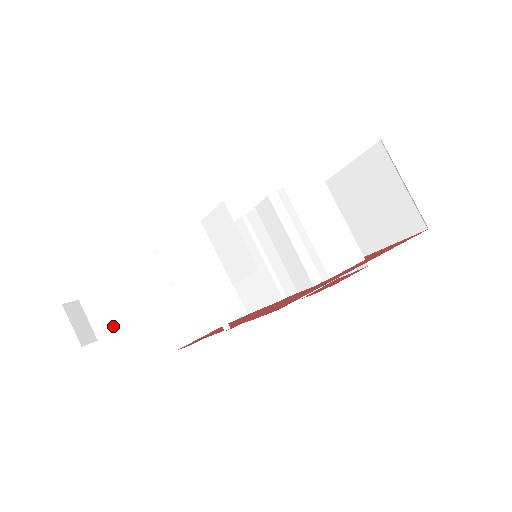
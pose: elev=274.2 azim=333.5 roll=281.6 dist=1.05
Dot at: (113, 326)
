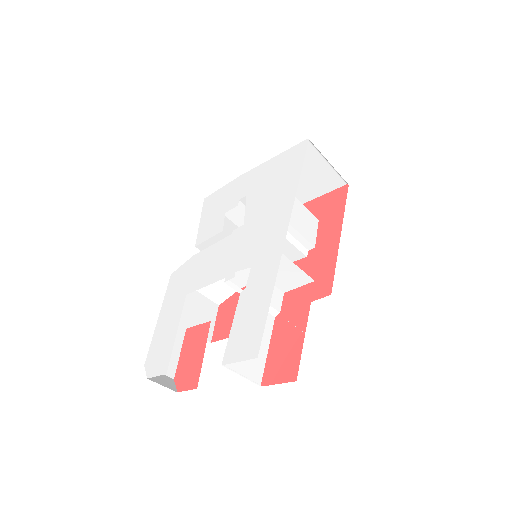
Dot at: (256, 370)
